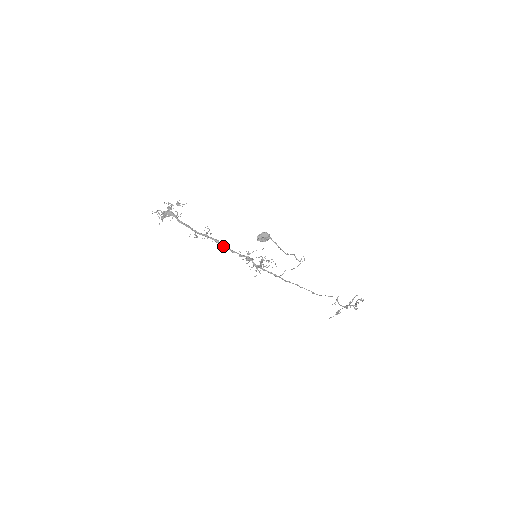
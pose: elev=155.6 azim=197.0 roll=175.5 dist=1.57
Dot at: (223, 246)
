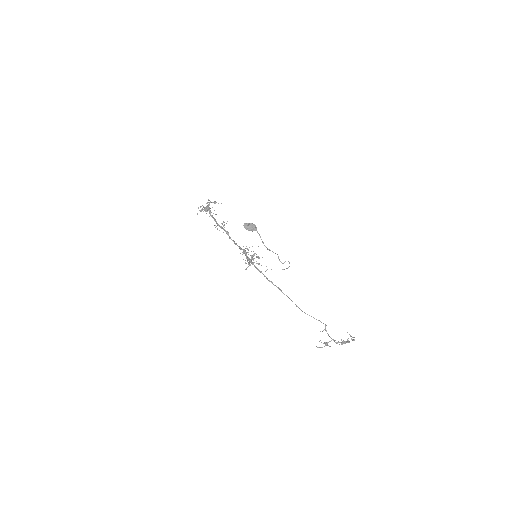
Dot at: (230, 237)
